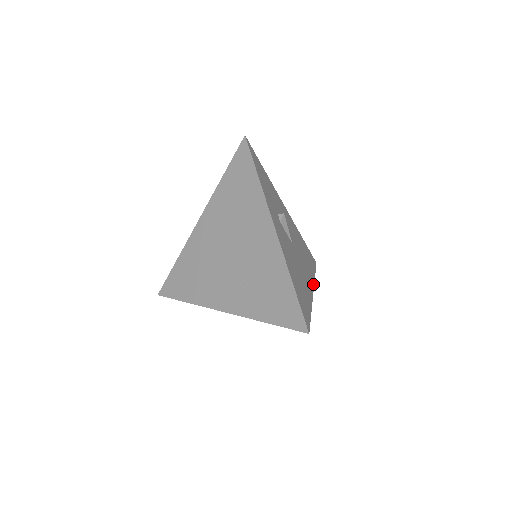
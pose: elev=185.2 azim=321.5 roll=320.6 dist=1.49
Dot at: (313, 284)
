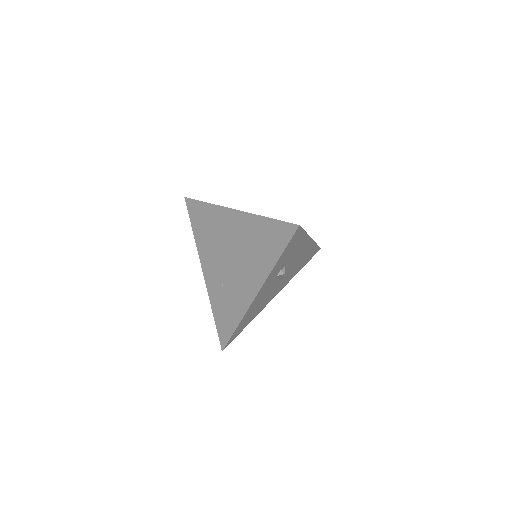
Dot at: (283, 287)
